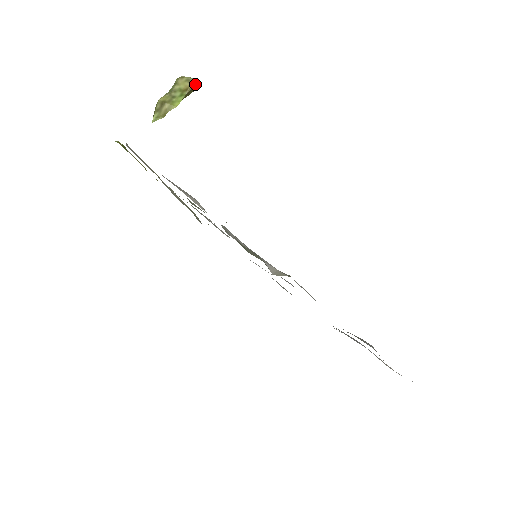
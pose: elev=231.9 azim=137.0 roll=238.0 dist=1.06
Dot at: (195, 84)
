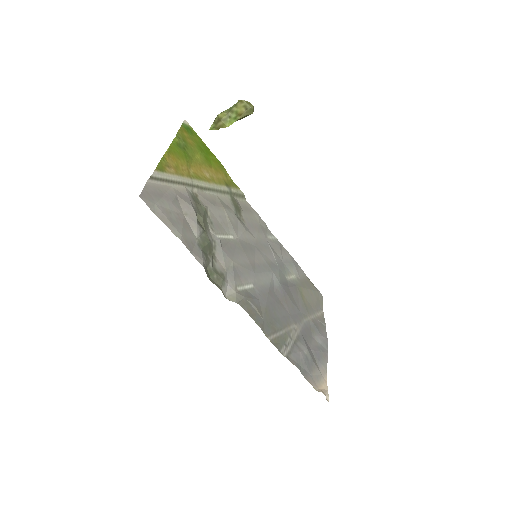
Dot at: (250, 112)
